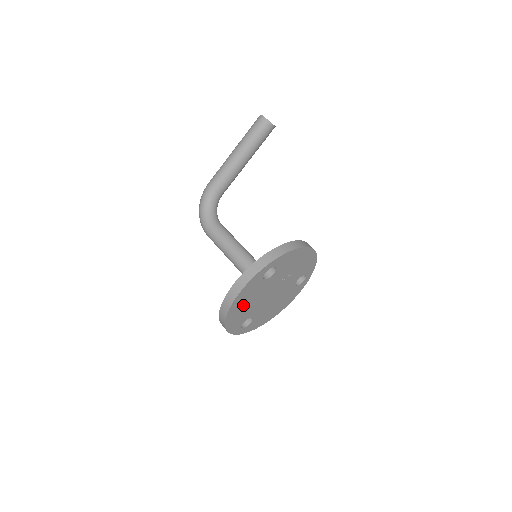
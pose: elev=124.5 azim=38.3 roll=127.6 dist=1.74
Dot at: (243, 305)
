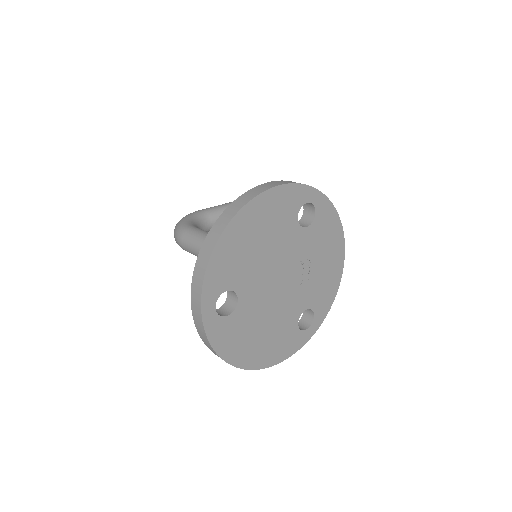
Dot at: (255, 234)
